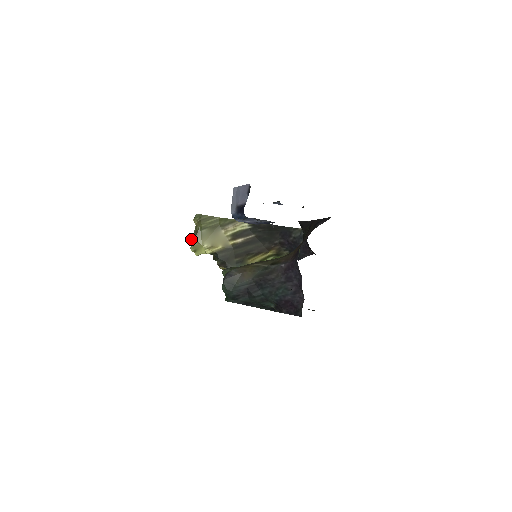
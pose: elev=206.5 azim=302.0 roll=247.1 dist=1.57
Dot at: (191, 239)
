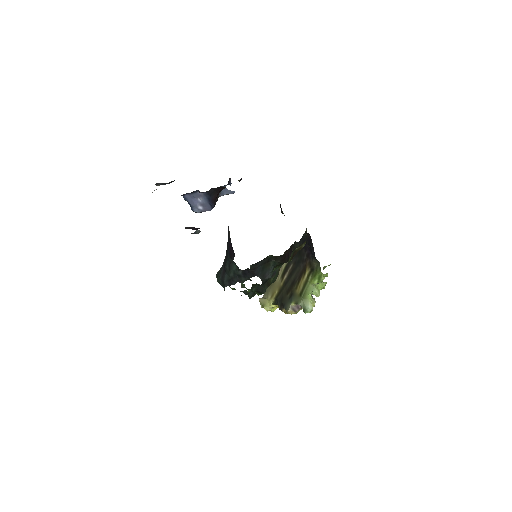
Dot at: occluded
